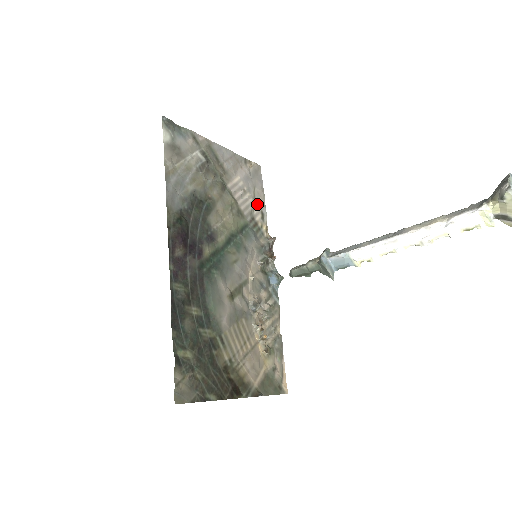
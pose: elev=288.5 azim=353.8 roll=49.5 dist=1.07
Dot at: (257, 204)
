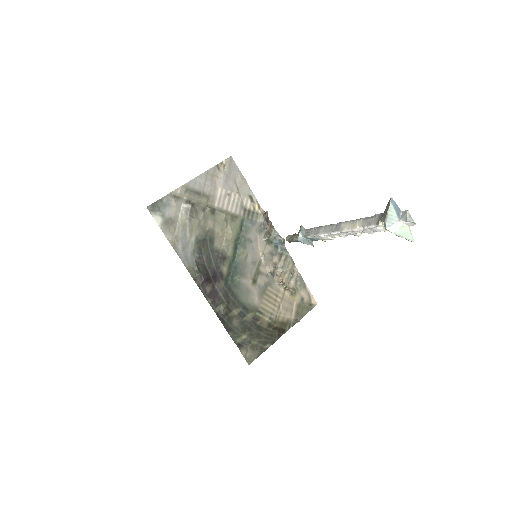
Dot at: (243, 194)
